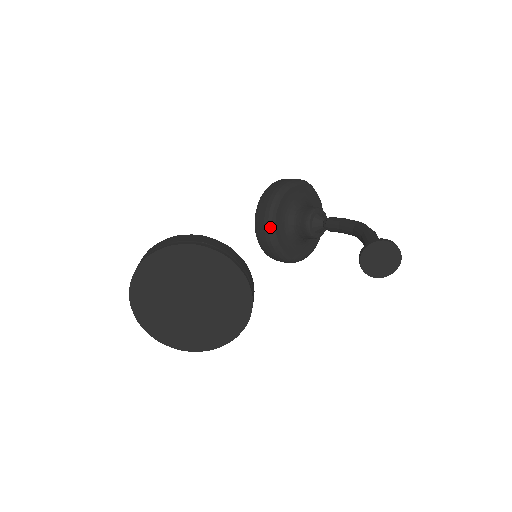
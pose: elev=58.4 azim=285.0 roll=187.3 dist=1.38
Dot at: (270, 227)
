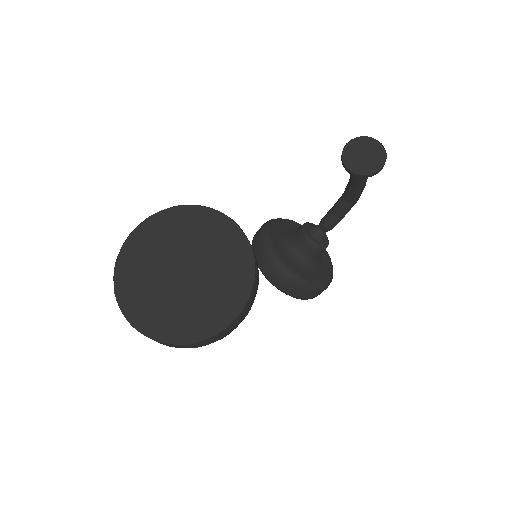
Dot at: (267, 247)
